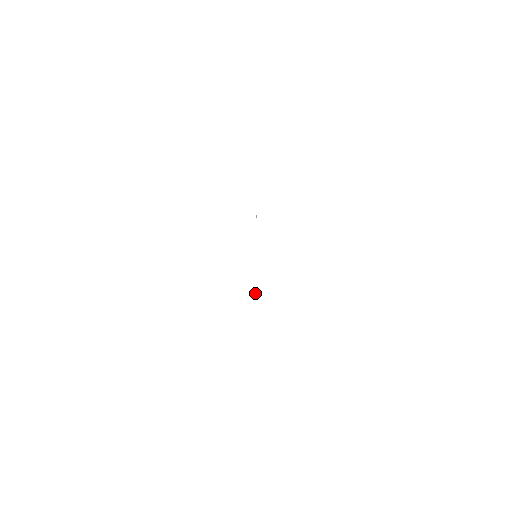
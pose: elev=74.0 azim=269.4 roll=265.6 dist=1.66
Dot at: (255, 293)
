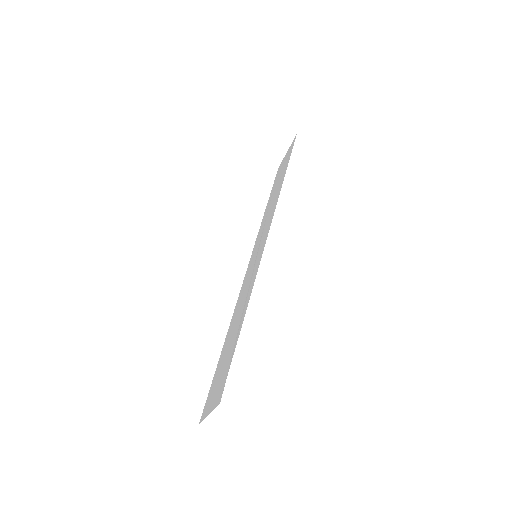
Dot at: occluded
